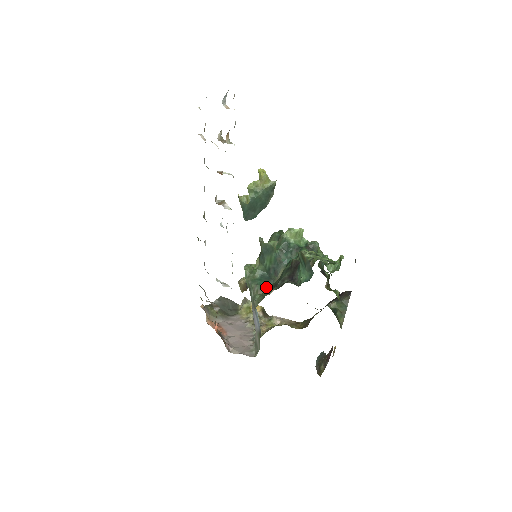
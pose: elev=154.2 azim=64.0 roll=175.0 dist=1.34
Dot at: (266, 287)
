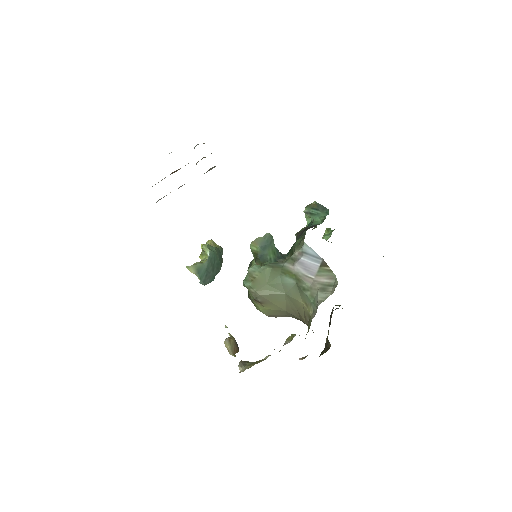
Dot at: (293, 247)
